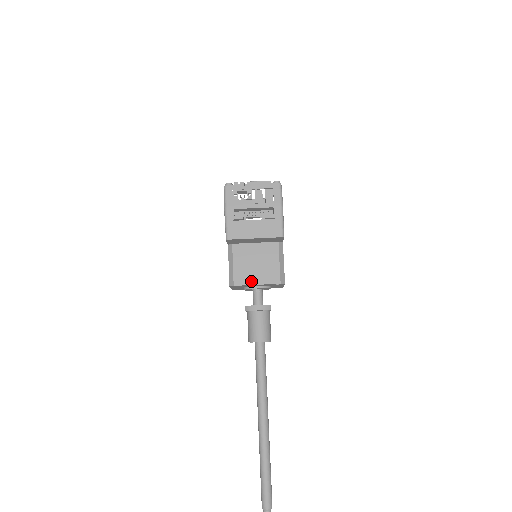
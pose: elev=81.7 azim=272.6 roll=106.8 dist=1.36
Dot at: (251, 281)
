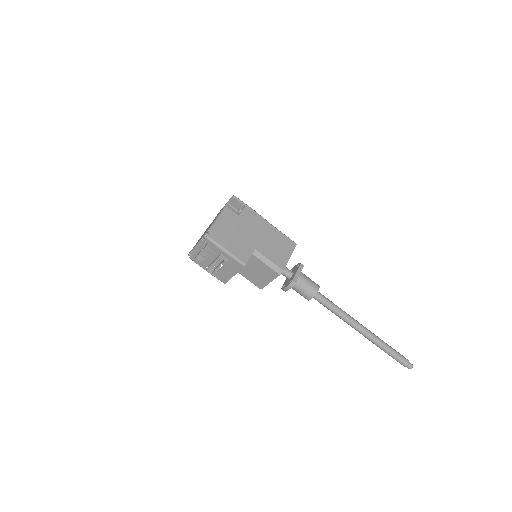
Dot at: (265, 283)
